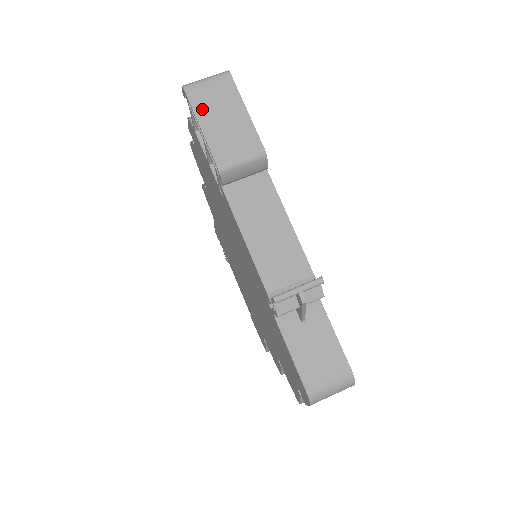
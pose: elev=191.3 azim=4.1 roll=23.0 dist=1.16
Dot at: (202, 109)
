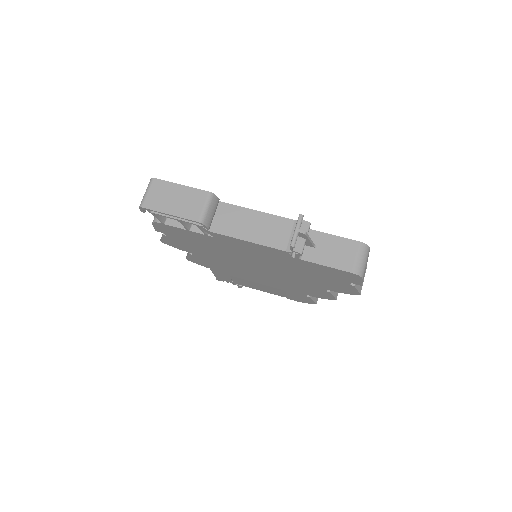
Dot at: (161, 206)
